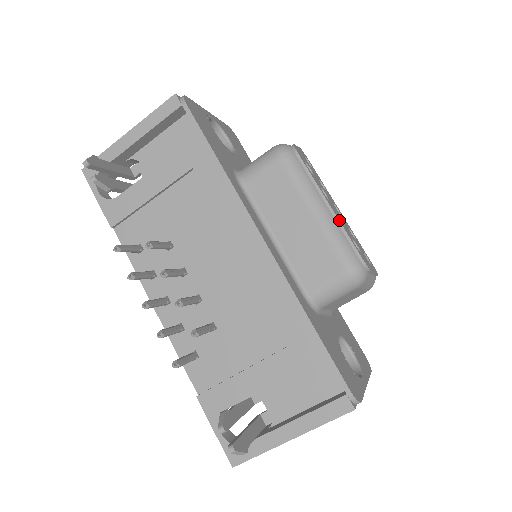
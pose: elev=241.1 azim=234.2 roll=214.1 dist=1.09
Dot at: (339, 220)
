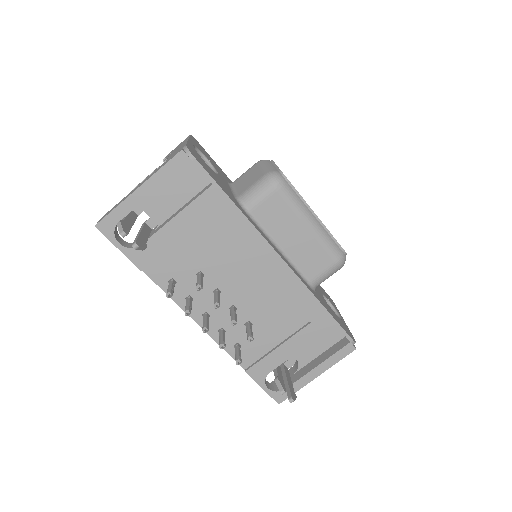
Dot at: (325, 226)
